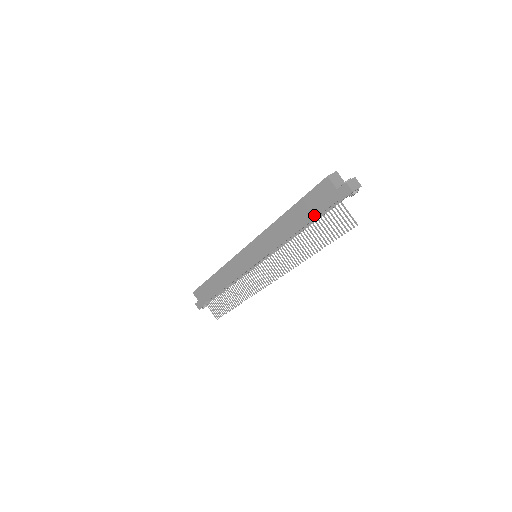
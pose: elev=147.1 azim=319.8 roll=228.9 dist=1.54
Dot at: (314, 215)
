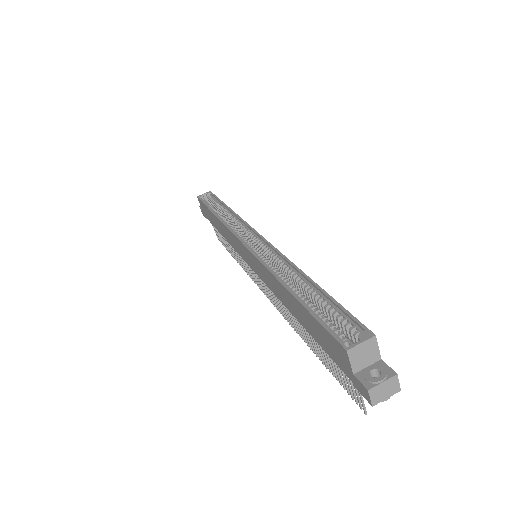
Dot at: (317, 340)
